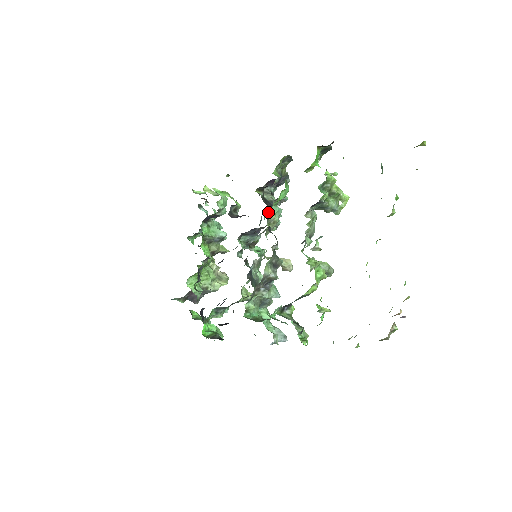
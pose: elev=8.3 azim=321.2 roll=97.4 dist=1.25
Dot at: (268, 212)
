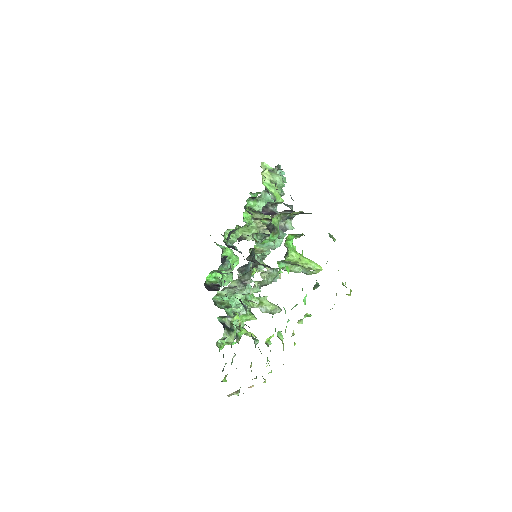
Dot at: (254, 245)
